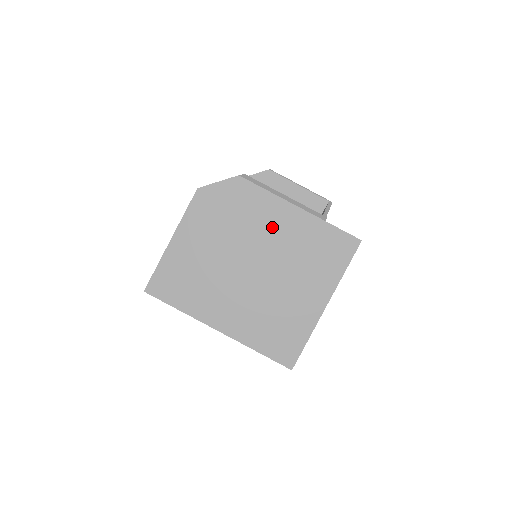
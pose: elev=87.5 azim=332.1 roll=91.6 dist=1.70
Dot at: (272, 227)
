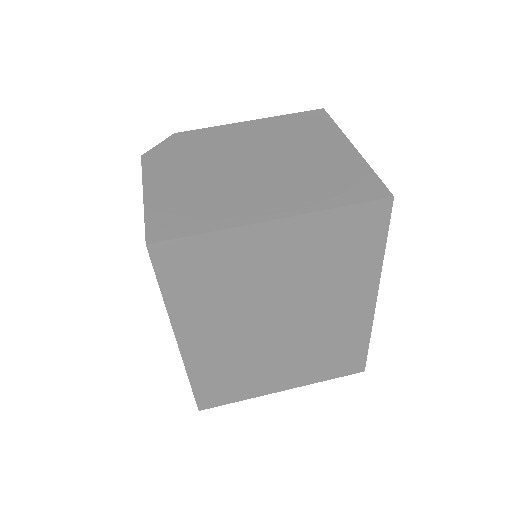
Dot at: (240, 138)
